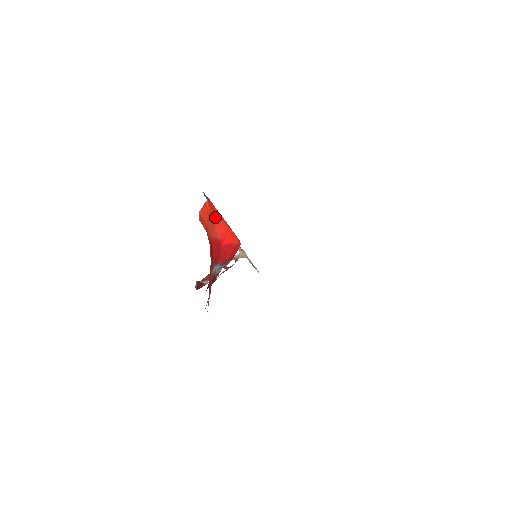
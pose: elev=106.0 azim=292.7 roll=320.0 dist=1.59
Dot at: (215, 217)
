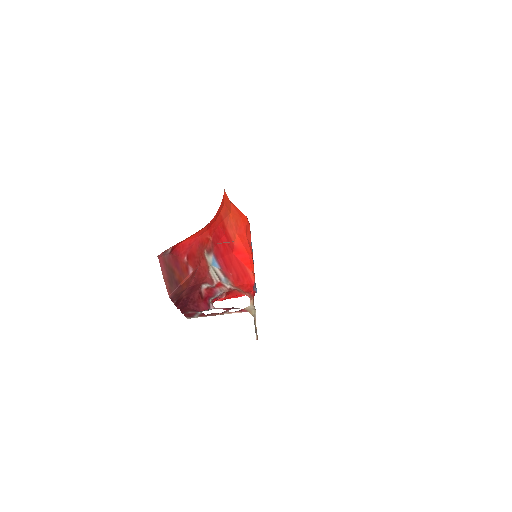
Dot at: (244, 232)
